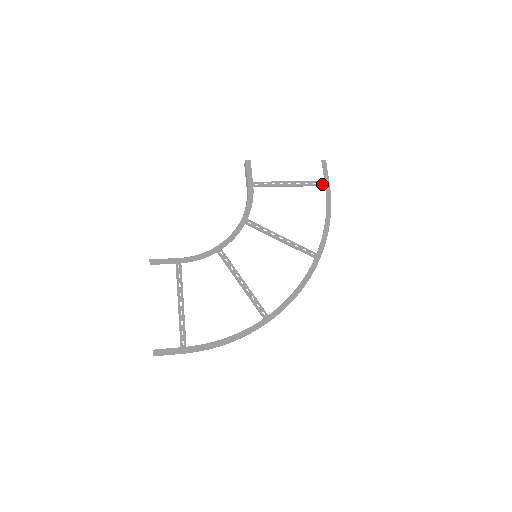
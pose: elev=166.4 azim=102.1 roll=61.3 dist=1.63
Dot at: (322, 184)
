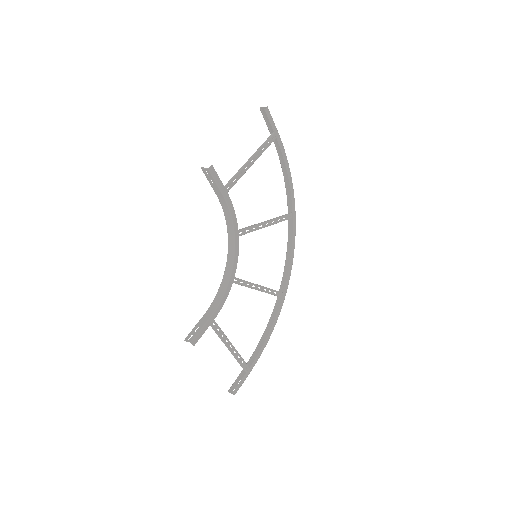
Dot at: (274, 139)
